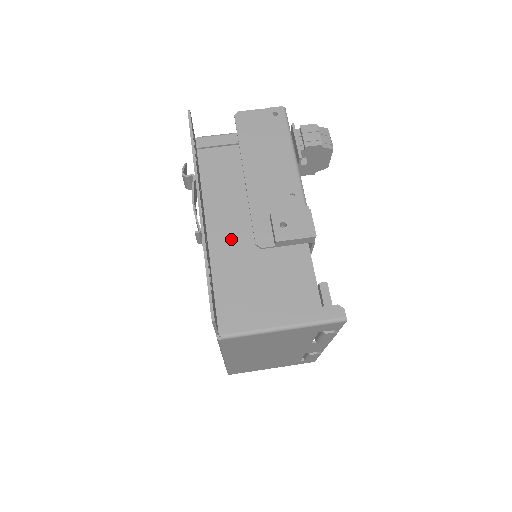
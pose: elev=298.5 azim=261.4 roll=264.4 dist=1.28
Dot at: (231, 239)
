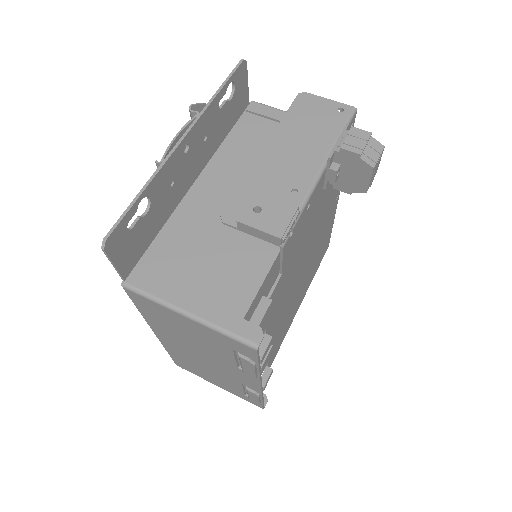
Dot at: (209, 203)
